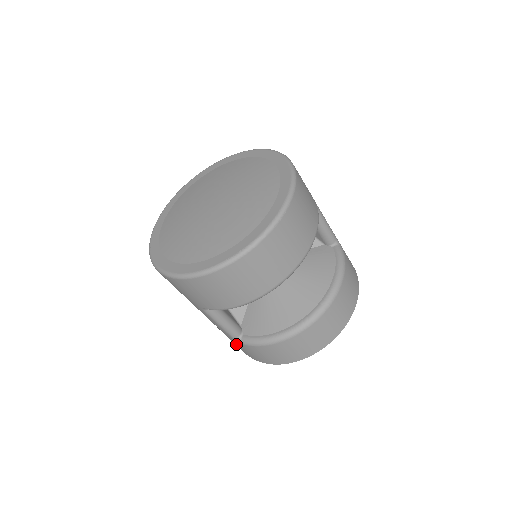
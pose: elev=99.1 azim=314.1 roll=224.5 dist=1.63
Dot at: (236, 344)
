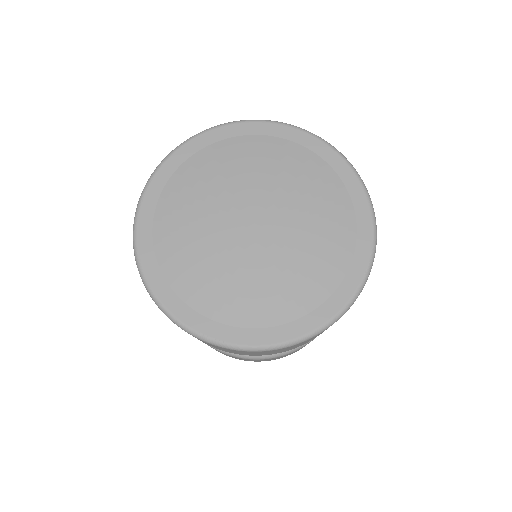
Dot at: occluded
